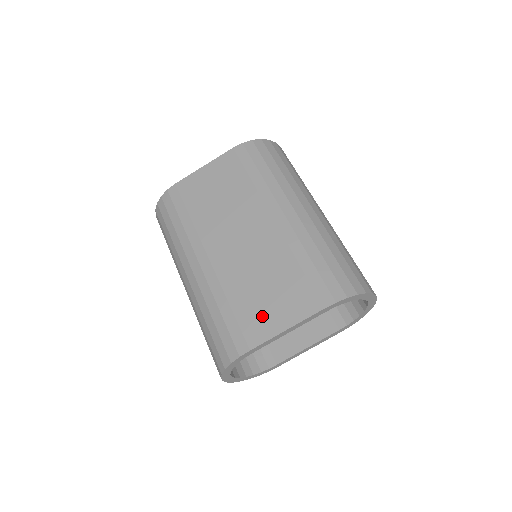
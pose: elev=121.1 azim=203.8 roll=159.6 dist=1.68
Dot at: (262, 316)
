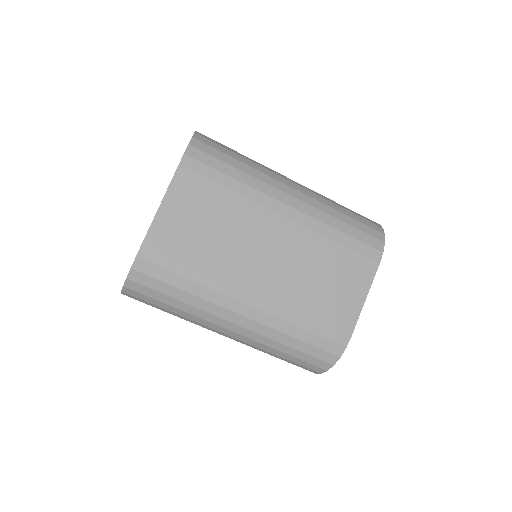
Dot at: (340, 304)
